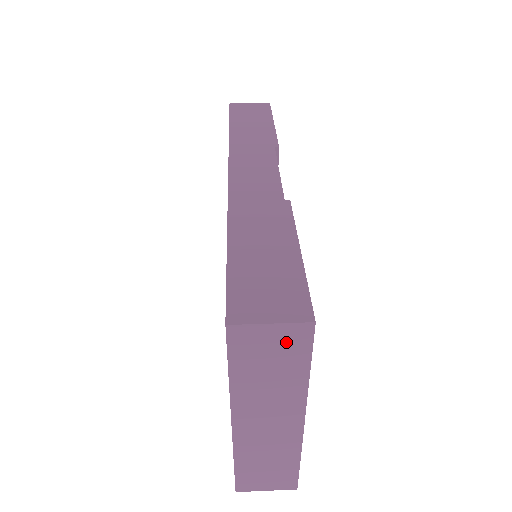
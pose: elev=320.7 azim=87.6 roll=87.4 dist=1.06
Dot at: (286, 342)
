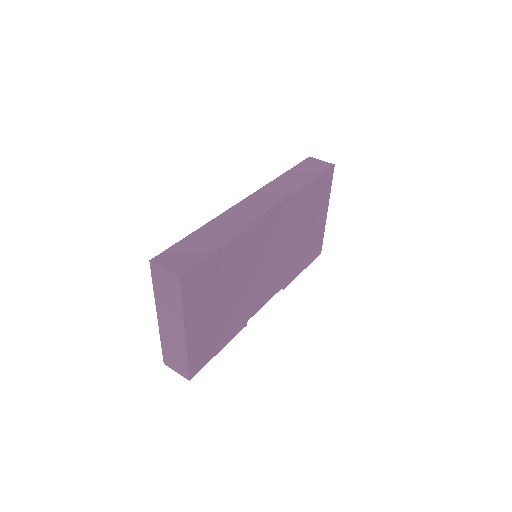
Dot at: (171, 282)
